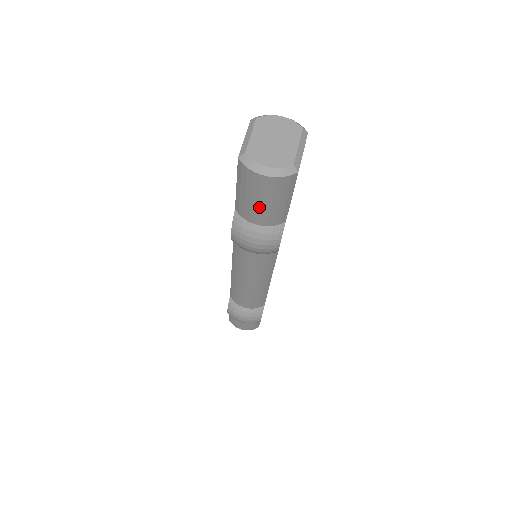
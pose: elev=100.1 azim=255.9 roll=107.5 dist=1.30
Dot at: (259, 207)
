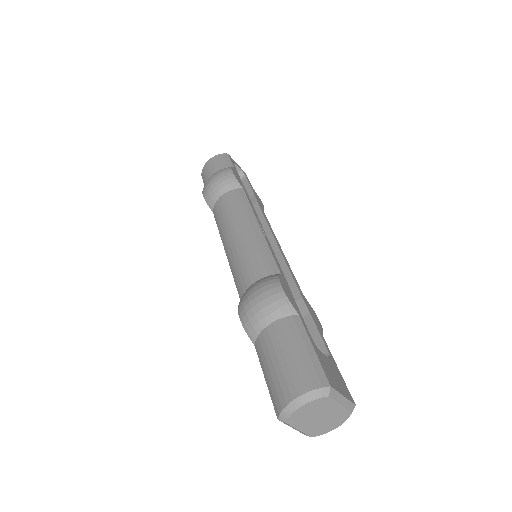
Dot at: occluded
